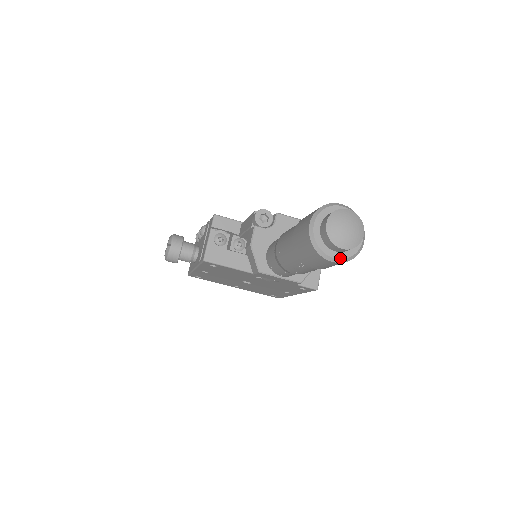
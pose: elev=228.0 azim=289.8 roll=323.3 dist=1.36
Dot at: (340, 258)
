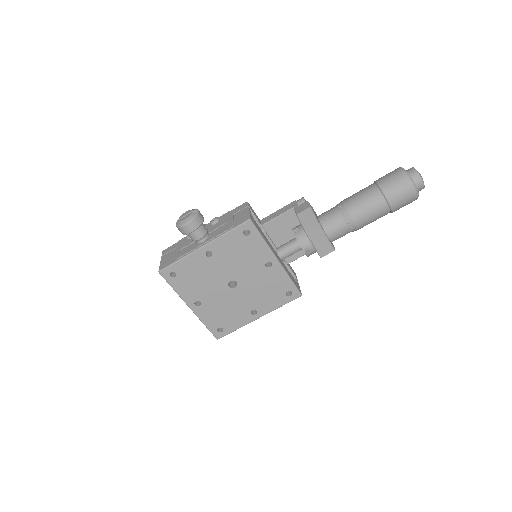
Dot at: occluded
